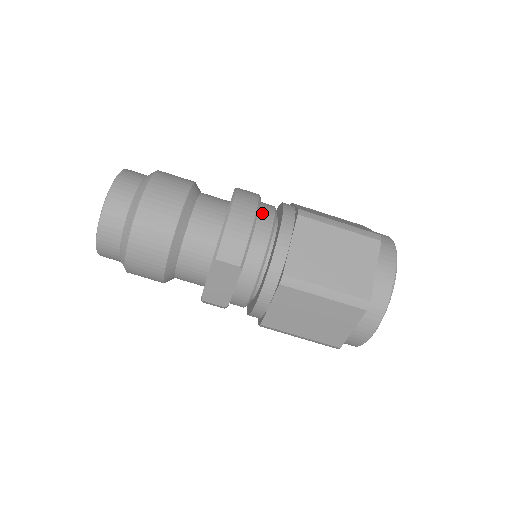
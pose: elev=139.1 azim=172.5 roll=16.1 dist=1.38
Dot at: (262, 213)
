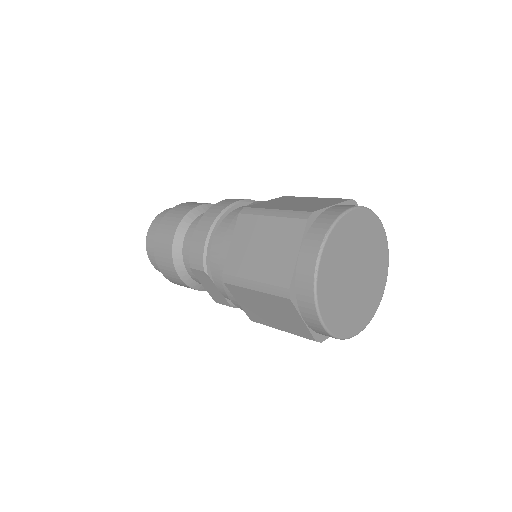
Dot at: (226, 219)
